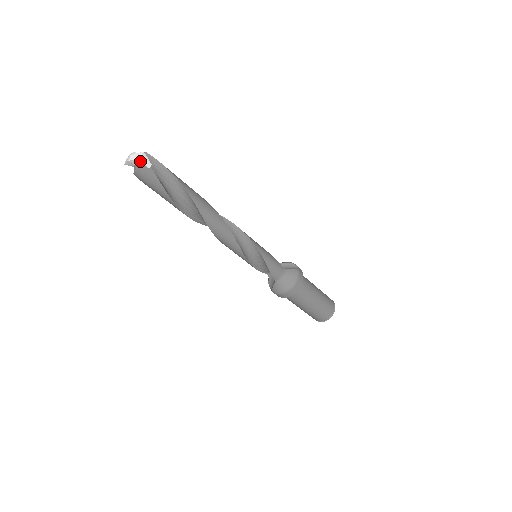
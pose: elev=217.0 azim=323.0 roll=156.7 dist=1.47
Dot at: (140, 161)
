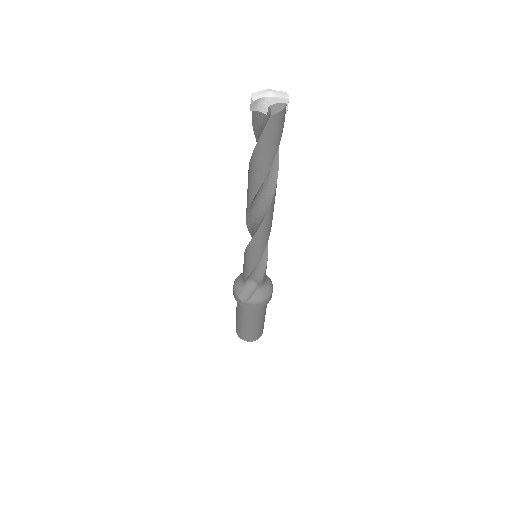
Dot at: (288, 101)
